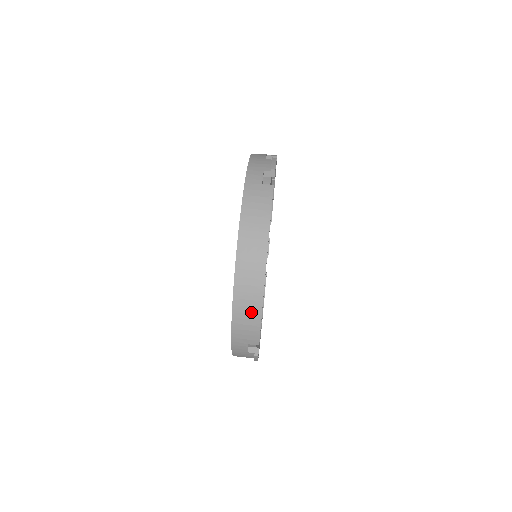
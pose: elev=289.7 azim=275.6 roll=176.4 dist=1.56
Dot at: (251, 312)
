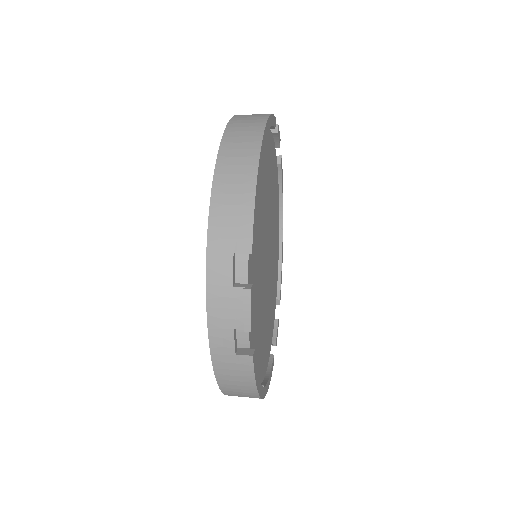
Dot at: (240, 182)
